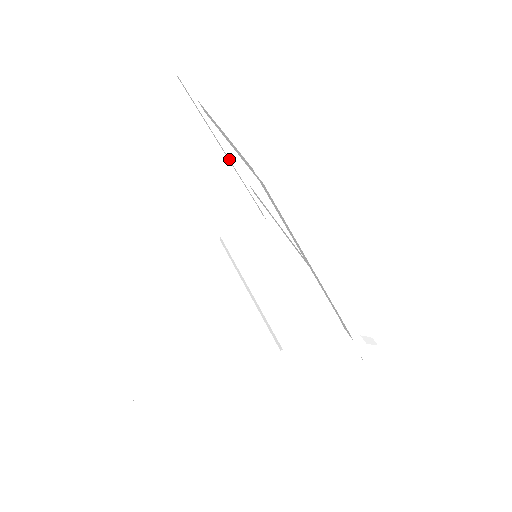
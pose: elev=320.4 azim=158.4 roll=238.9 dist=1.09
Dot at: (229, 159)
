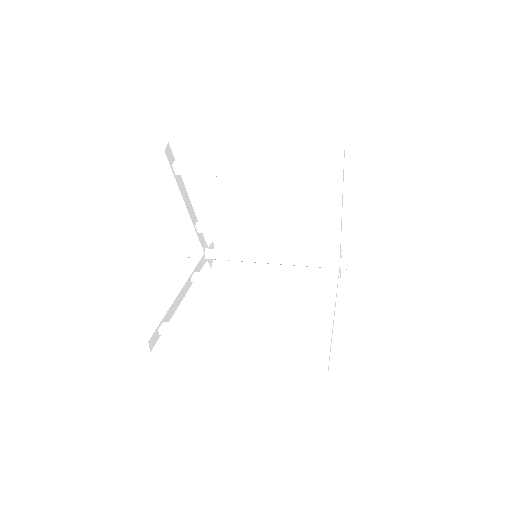
Dot at: (187, 209)
